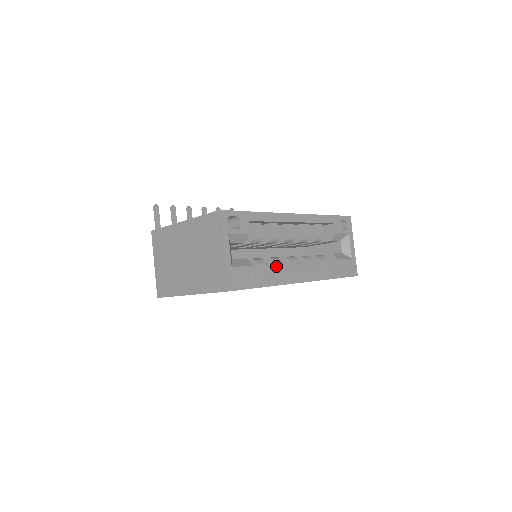
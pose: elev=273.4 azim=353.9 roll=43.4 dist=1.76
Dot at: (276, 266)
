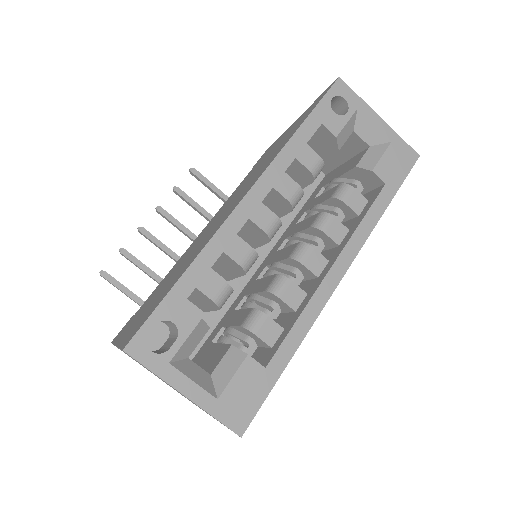
Dot at: (285, 296)
